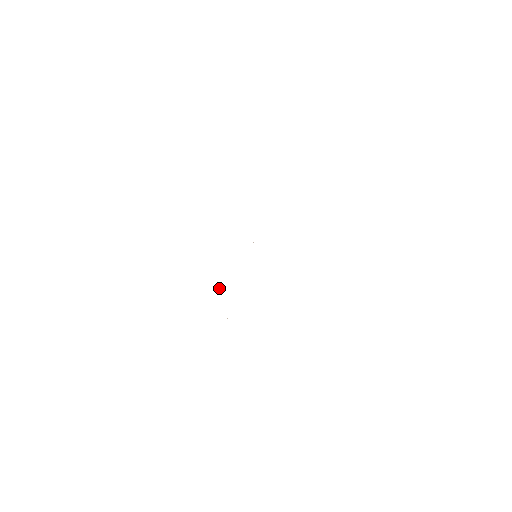
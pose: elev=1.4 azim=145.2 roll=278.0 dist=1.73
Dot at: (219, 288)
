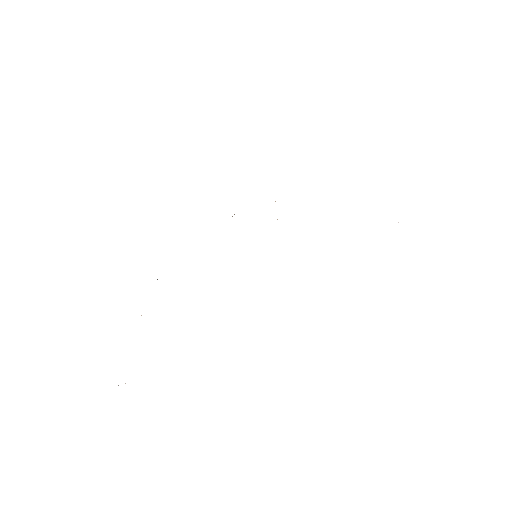
Dot at: occluded
